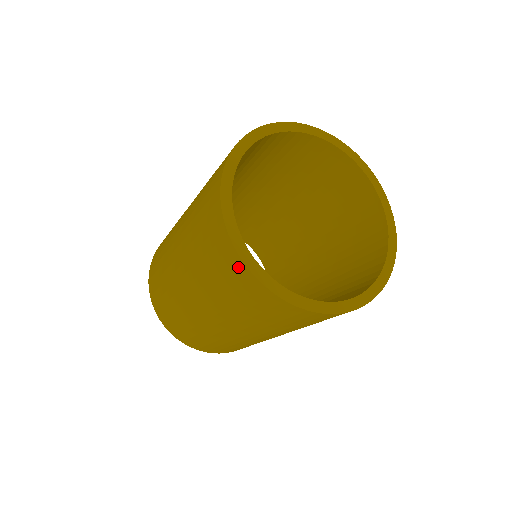
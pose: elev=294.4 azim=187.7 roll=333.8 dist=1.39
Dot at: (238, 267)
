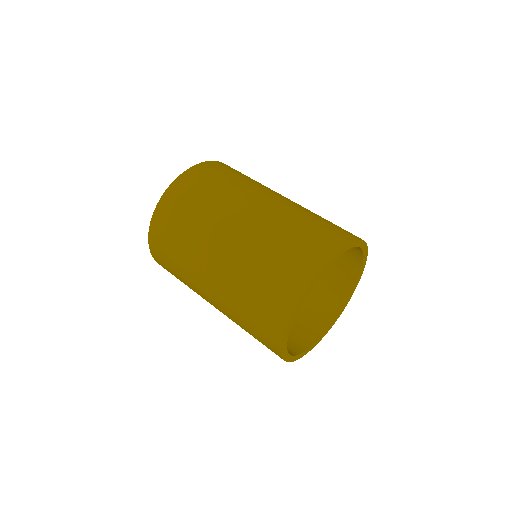
Dot at: (274, 345)
